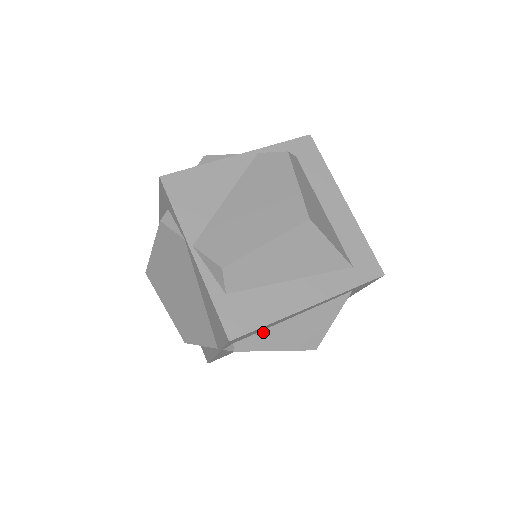
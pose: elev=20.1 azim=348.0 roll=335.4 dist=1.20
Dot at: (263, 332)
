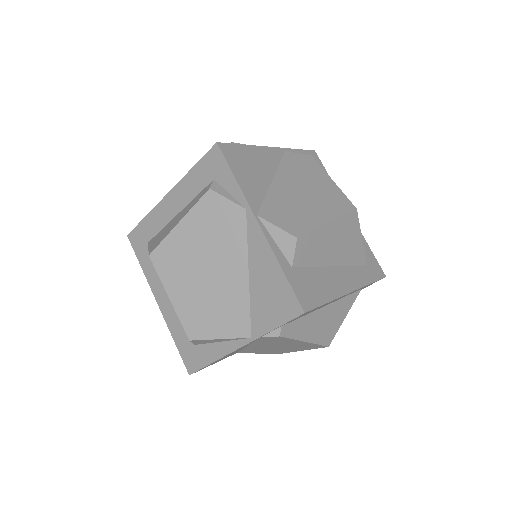
Dot at: (303, 318)
